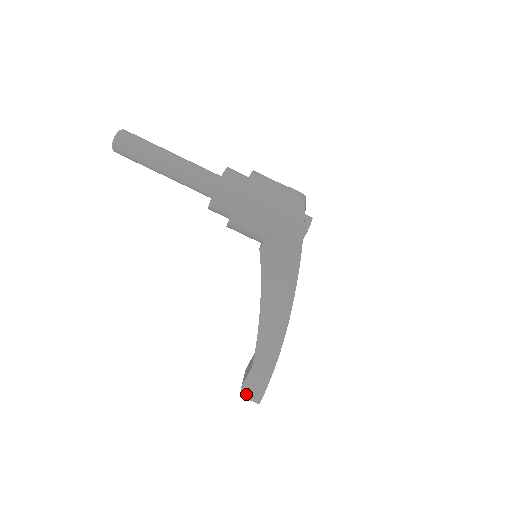
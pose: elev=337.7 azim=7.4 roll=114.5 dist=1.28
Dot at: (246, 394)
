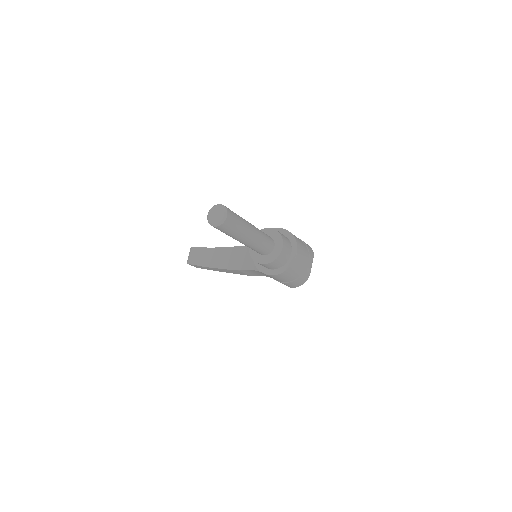
Dot at: (191, 265)
